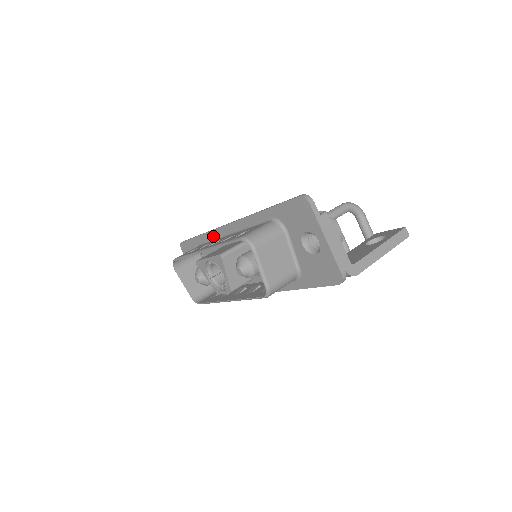
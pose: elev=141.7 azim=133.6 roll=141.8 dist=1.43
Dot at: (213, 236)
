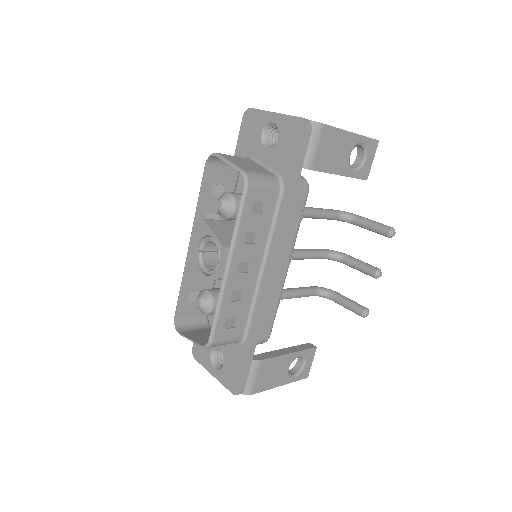
Dot at: occluded
